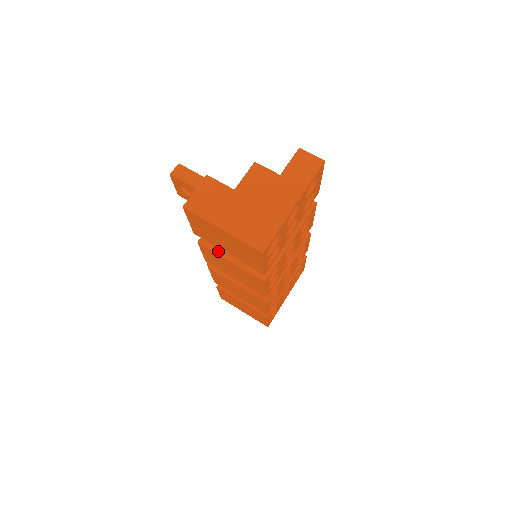
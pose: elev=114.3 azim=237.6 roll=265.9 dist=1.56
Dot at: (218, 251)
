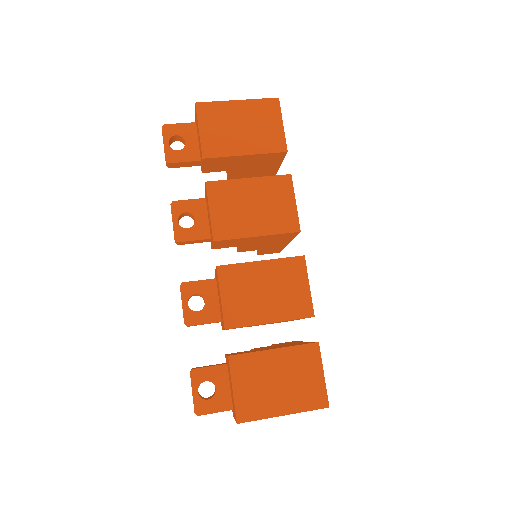
Dot at: (230, 180)
